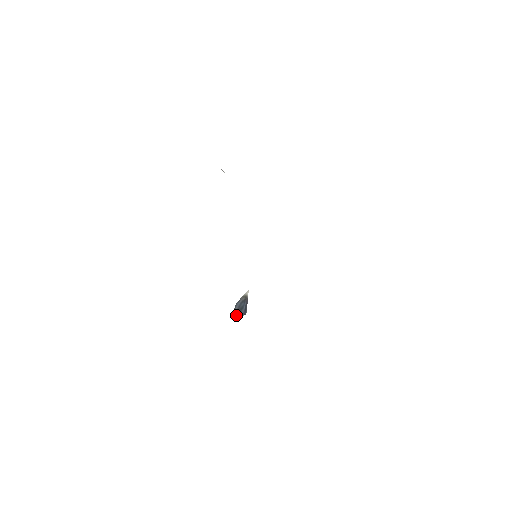
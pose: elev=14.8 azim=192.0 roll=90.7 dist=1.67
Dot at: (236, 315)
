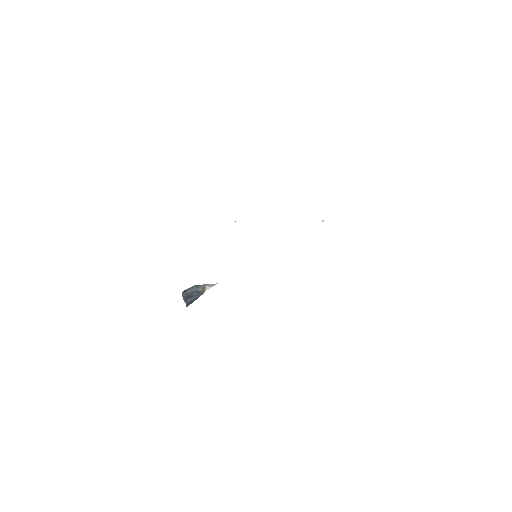
Dot at: (183, 297)
